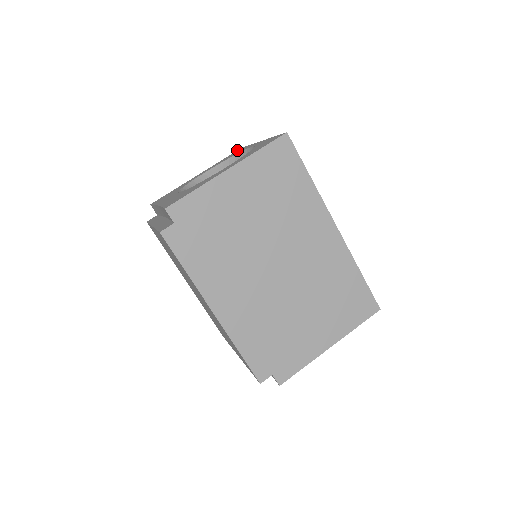
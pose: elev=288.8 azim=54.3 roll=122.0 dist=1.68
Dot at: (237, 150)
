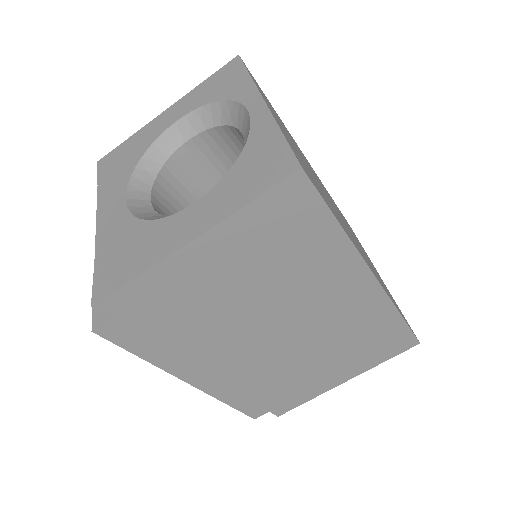
Dot at: (229, 61)
